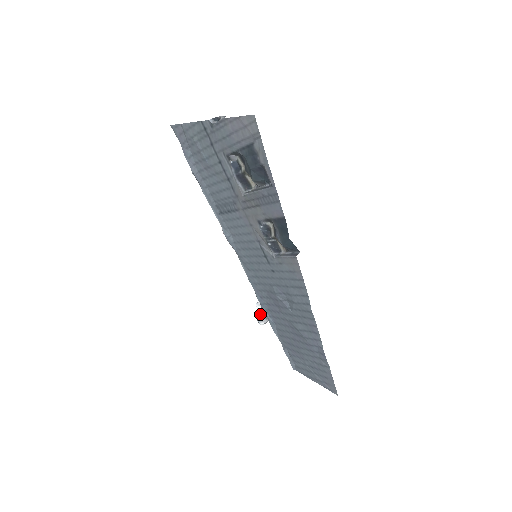
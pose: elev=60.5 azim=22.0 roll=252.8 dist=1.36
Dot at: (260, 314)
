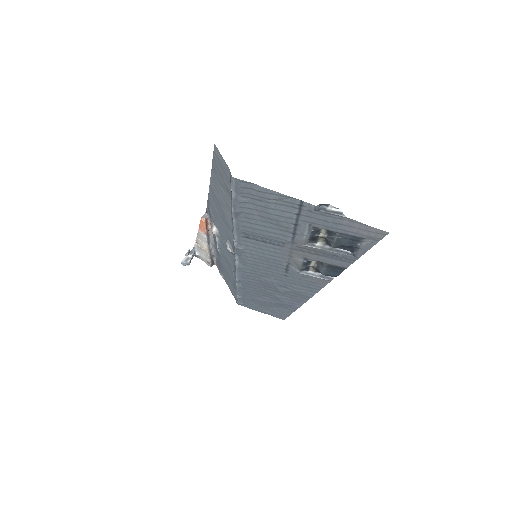
Dot at: (186, 259)
